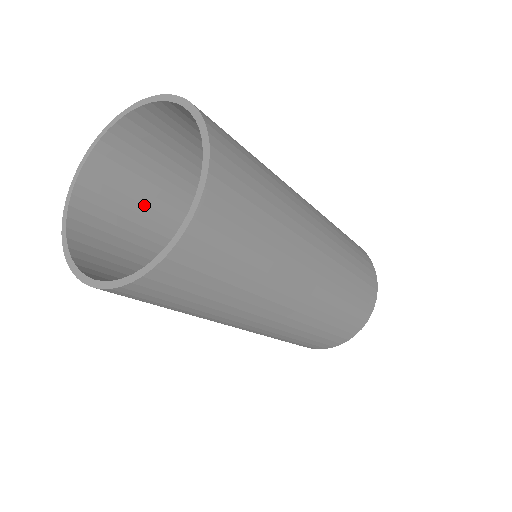
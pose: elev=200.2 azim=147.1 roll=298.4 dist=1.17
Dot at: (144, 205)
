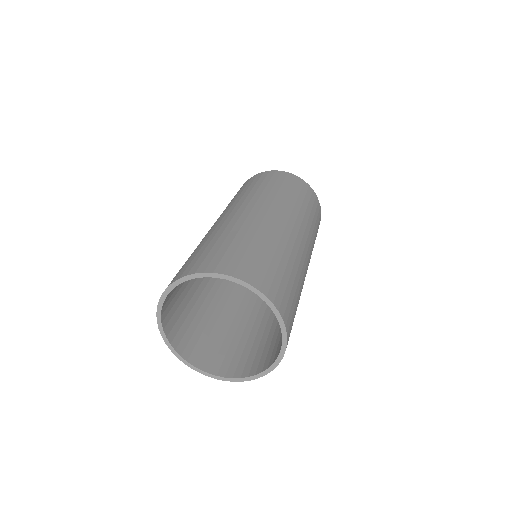
Dot at: (189, 303)
